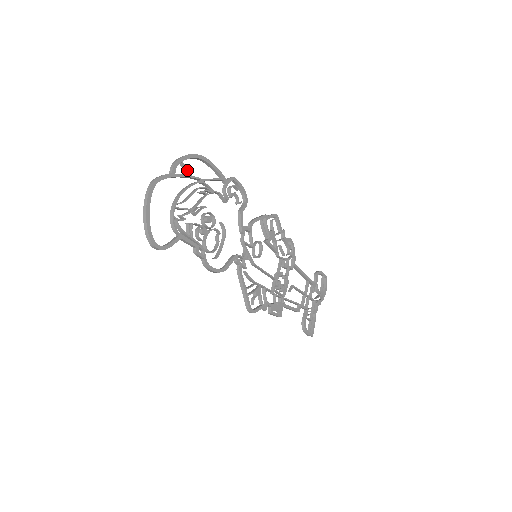
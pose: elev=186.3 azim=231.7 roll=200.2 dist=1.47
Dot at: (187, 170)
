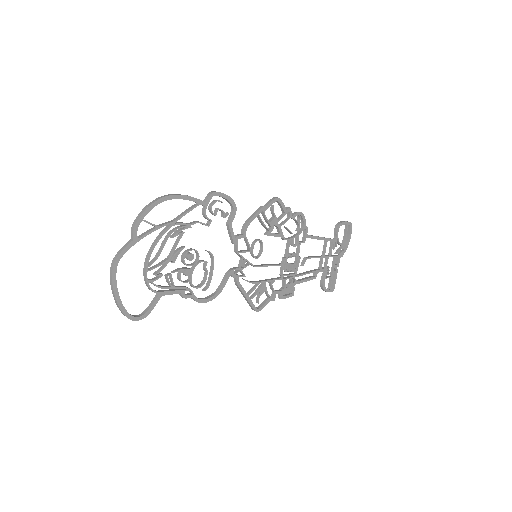
Dot at: (151, 224)
